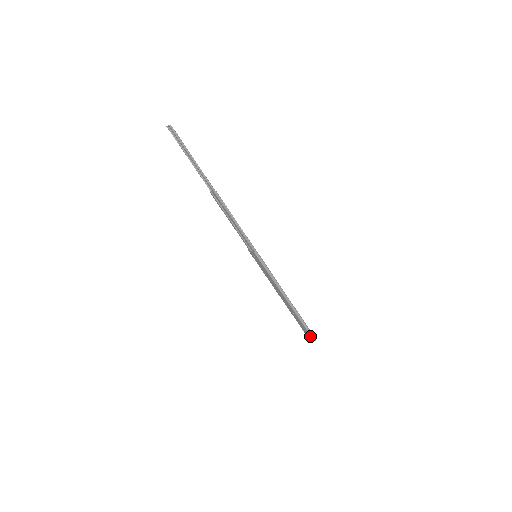
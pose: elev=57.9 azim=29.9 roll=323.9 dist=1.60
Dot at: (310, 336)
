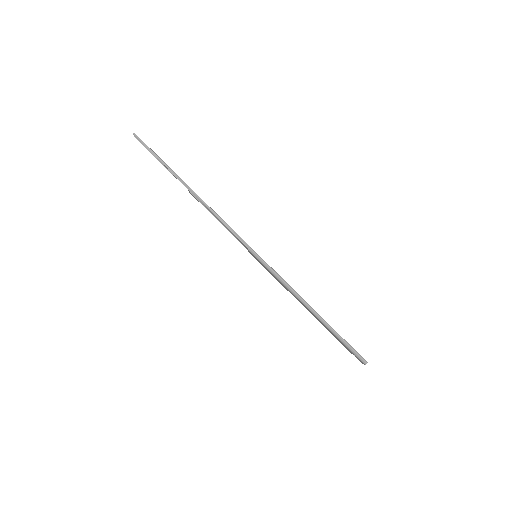
Dot at: (357, 358)
